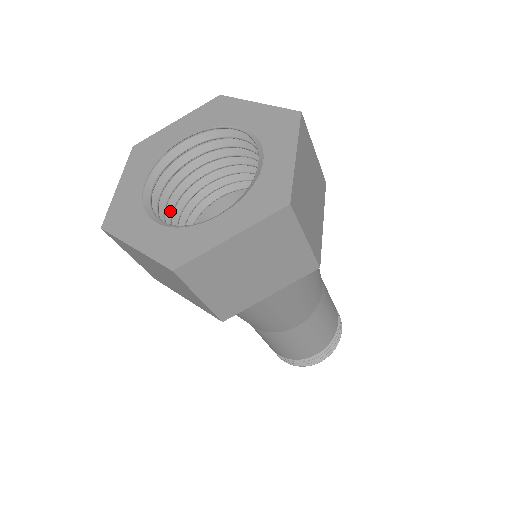
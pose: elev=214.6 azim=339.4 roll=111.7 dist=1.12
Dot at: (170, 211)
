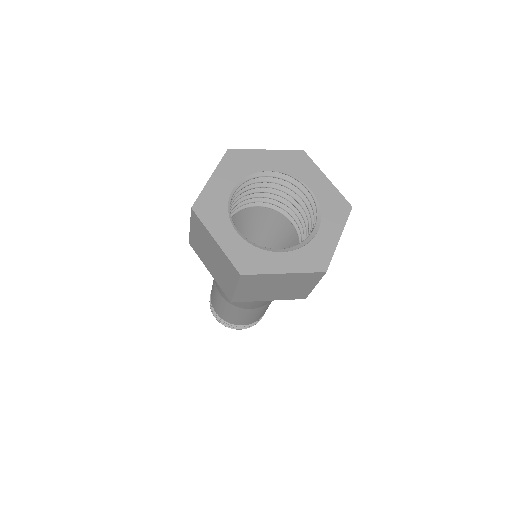
Dot at: occluded
